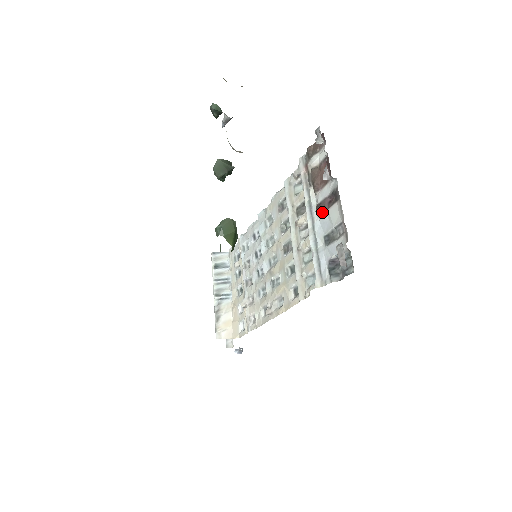
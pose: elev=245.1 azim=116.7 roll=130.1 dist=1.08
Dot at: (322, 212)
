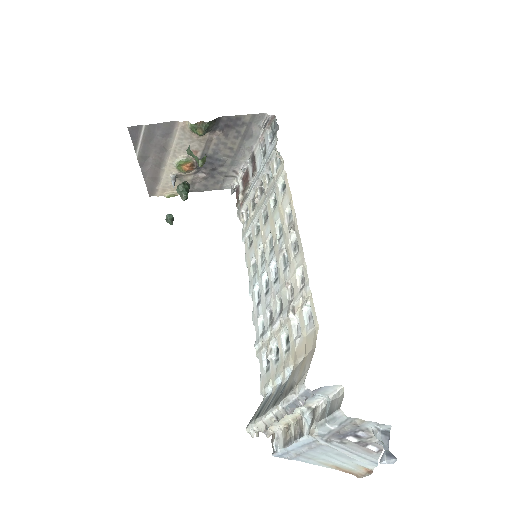
Dot at: (255, 169)
